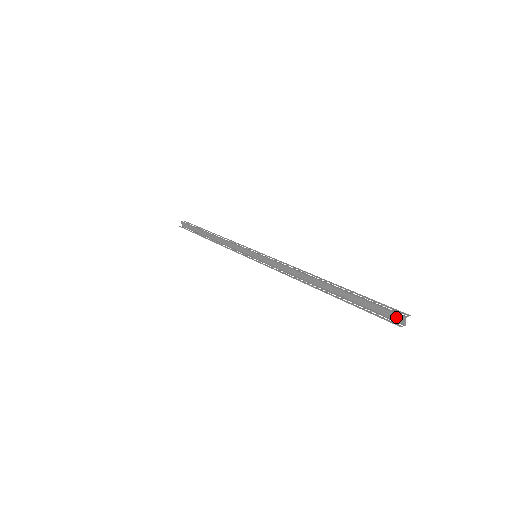
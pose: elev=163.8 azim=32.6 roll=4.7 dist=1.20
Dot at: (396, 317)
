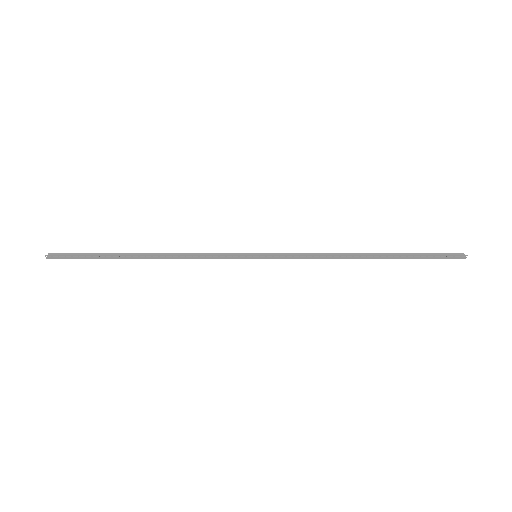
Dot at: (456, 256)
